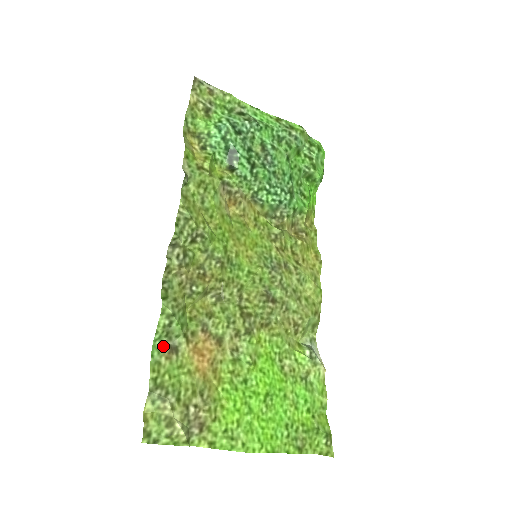
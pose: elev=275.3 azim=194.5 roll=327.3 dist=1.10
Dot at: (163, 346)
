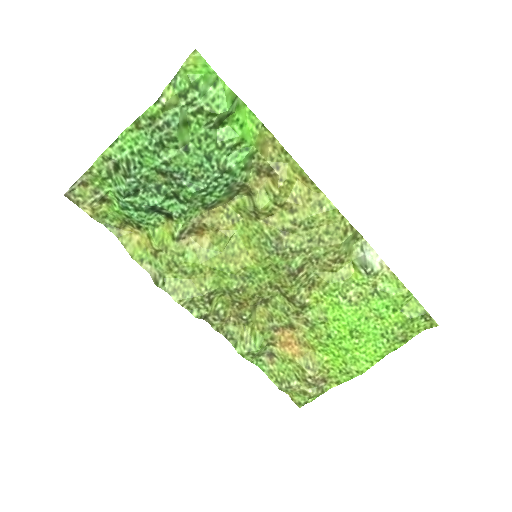
Dot at: (264, 359)
